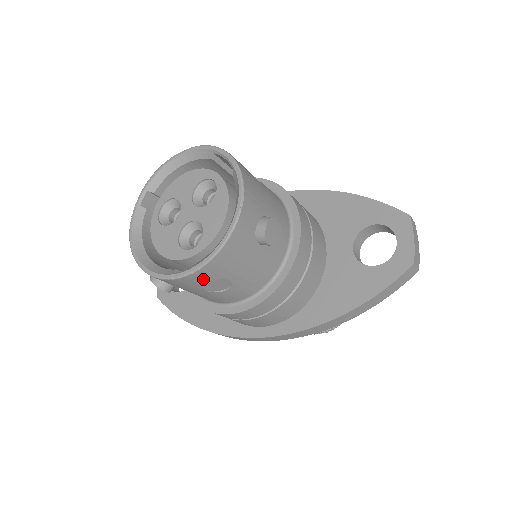
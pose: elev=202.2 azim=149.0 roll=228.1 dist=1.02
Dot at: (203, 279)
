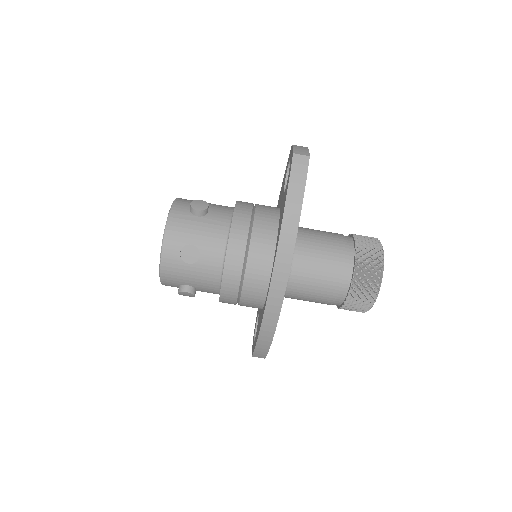
Dot at: (174, 251)
